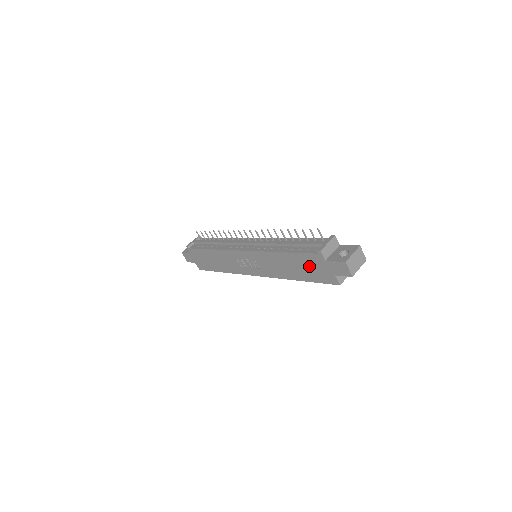
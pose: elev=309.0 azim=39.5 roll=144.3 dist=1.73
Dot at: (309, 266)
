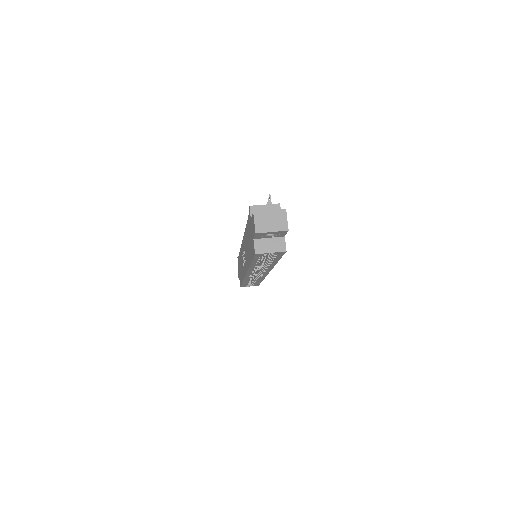
Dot at: occluded
